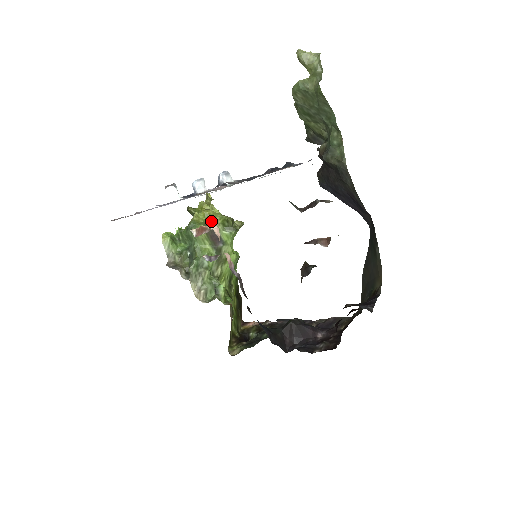
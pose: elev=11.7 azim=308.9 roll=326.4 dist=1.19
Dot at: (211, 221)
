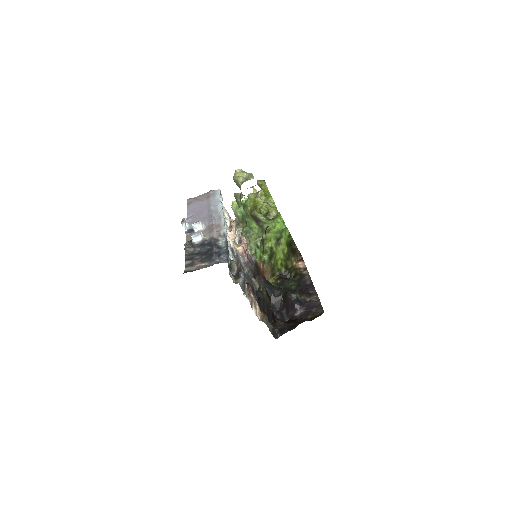
Dot at: (255, 208)
